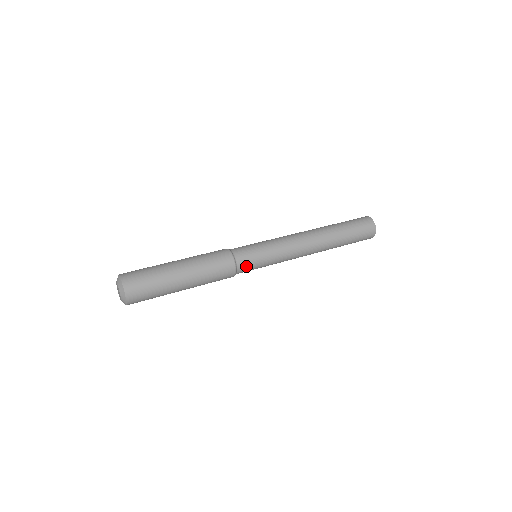
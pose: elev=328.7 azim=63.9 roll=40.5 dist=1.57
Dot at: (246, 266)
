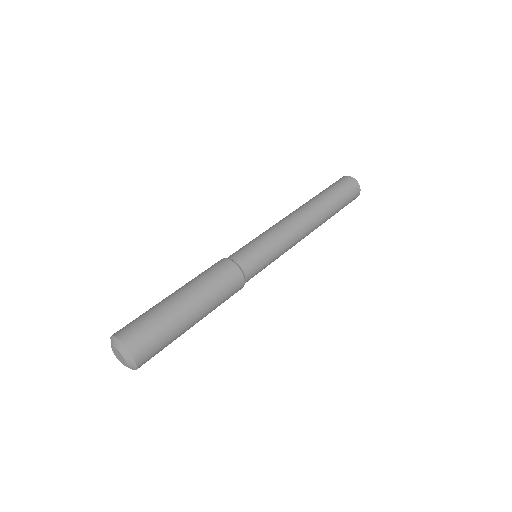
Dot at: occluded
